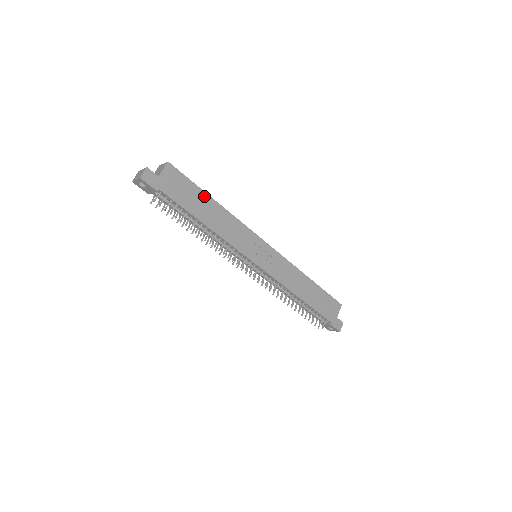
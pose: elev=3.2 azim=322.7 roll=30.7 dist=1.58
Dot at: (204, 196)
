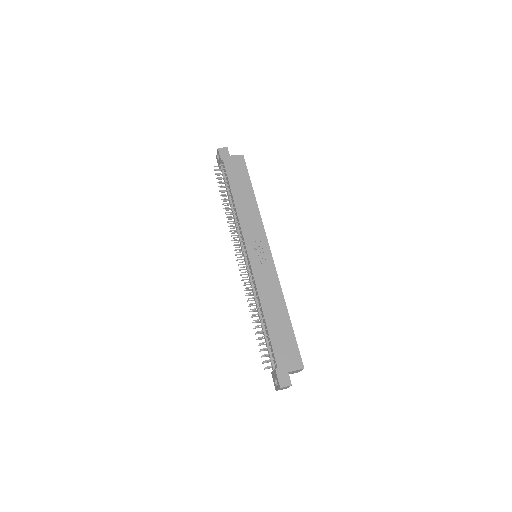
Dot at: (249, 186)
